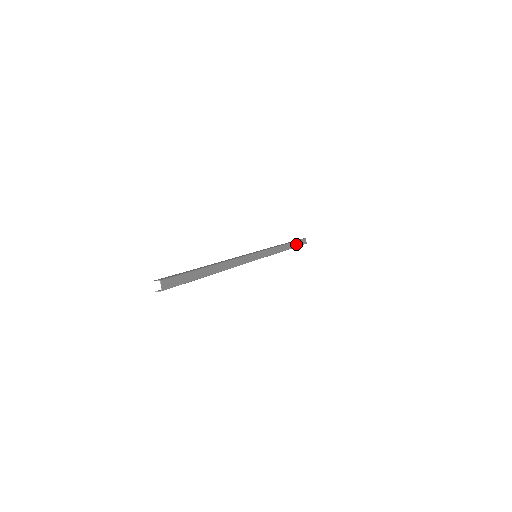
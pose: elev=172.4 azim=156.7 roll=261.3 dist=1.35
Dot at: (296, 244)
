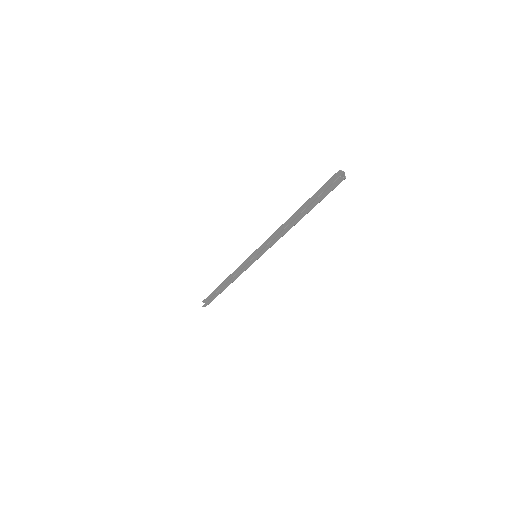
Dot at: occluded
